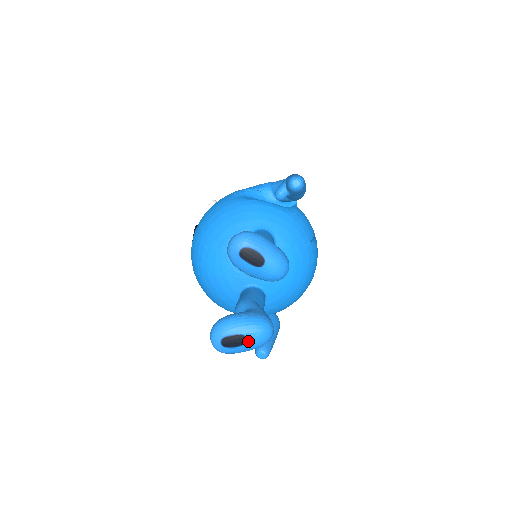
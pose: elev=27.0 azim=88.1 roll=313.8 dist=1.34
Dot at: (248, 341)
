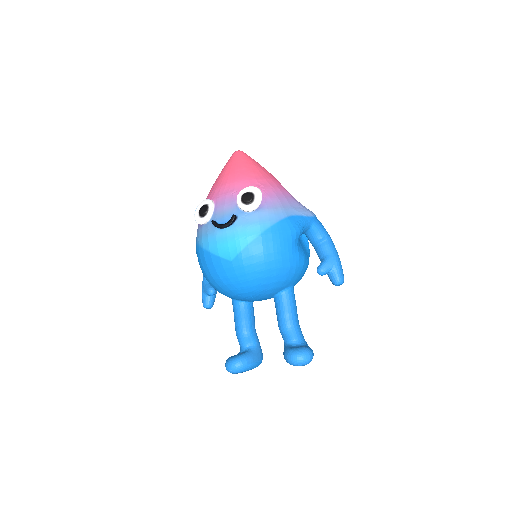
Dot at: occluded
